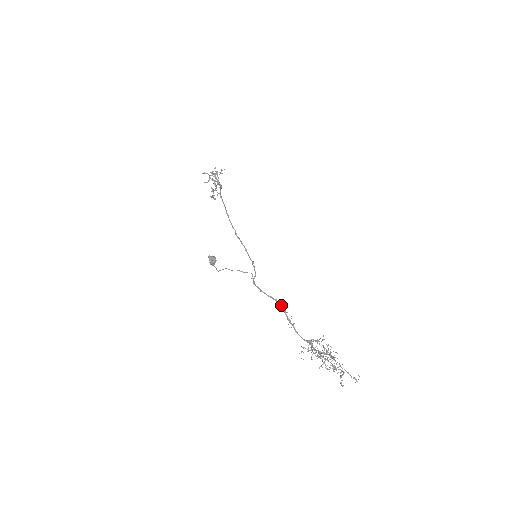
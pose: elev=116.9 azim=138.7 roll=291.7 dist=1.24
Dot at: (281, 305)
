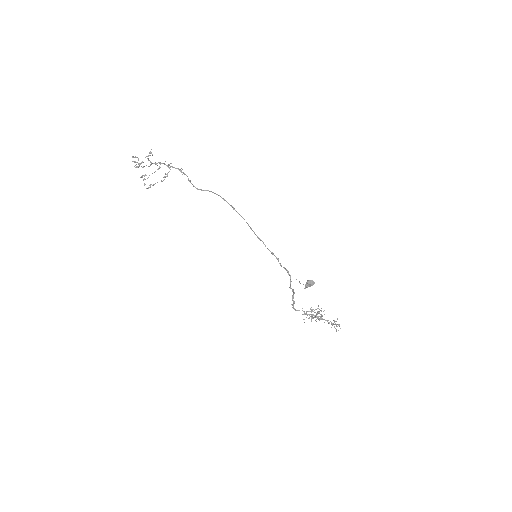
Dot at: (294, 293)
